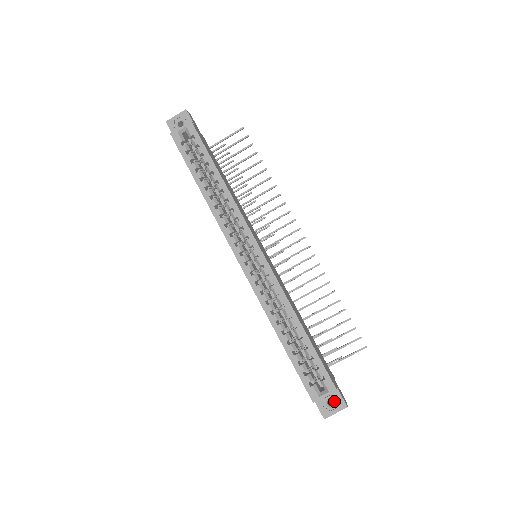
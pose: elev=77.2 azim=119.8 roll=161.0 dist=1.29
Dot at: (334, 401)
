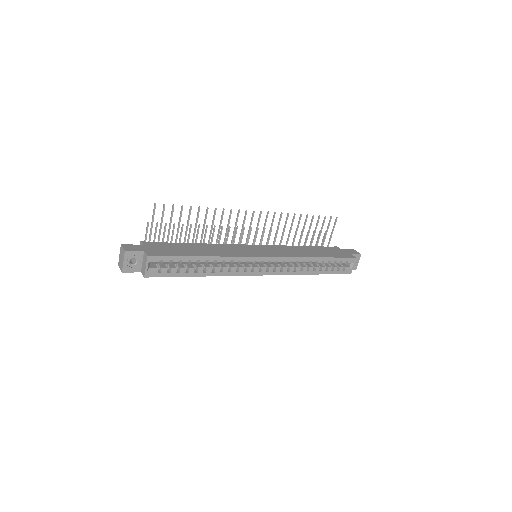
Dot at: occluded
